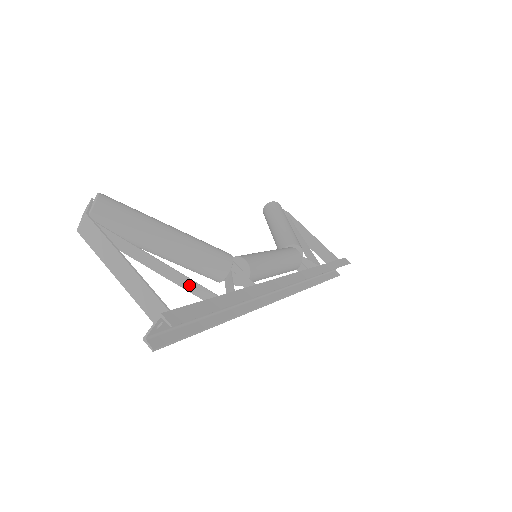
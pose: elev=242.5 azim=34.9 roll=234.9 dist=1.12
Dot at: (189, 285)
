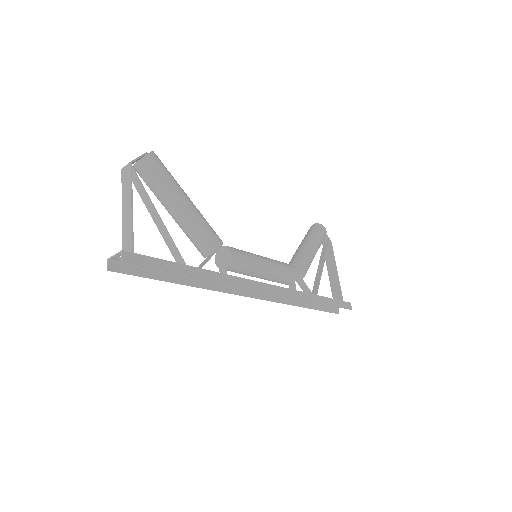
Dot at: (171, 245)
